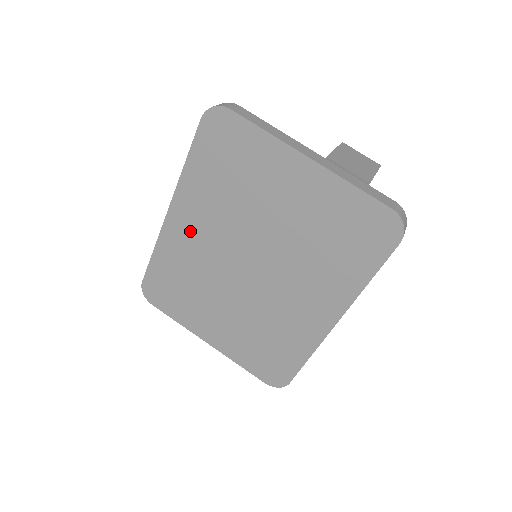
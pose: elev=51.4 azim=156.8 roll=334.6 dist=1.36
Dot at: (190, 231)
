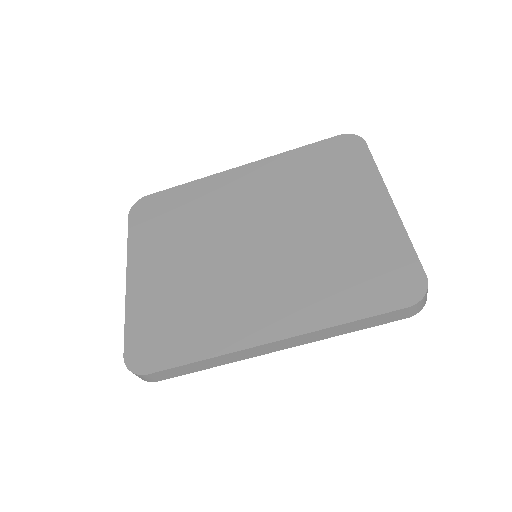
Dot at: (239, 188)
